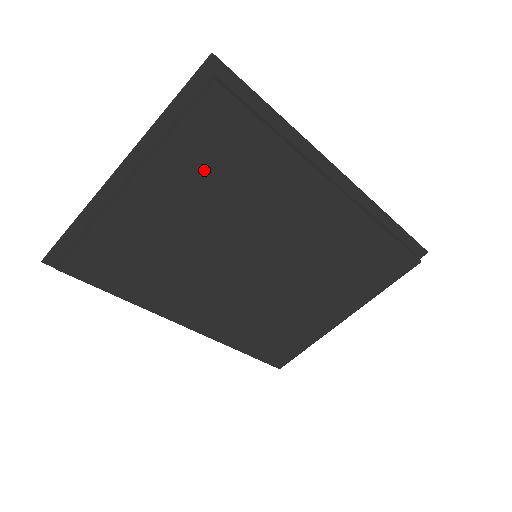
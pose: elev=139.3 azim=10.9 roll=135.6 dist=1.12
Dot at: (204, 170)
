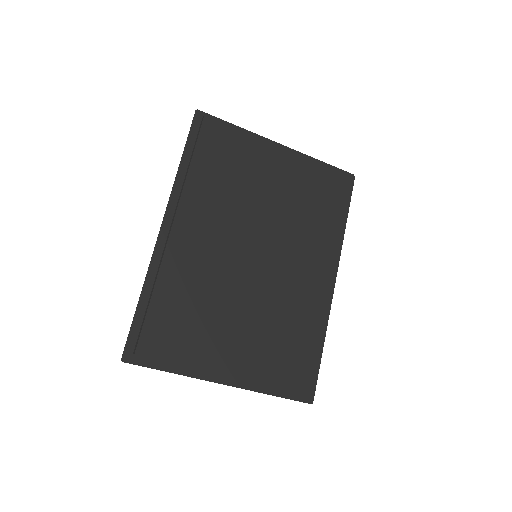
Dot at: (310, 187)
